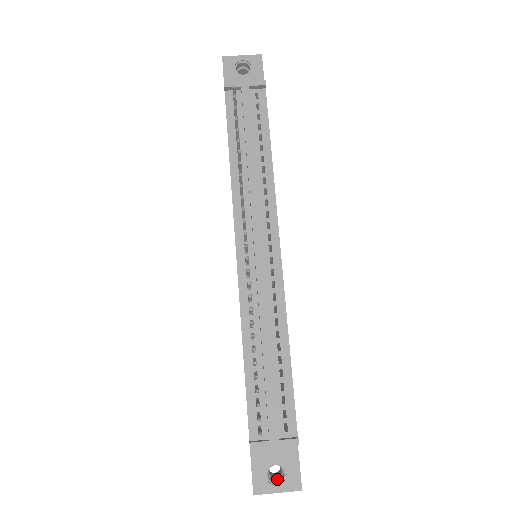
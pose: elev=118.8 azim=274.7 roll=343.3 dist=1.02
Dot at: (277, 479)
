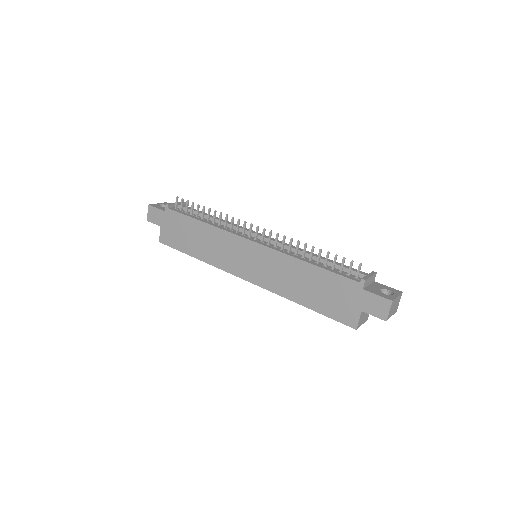
Dot at: occluded
